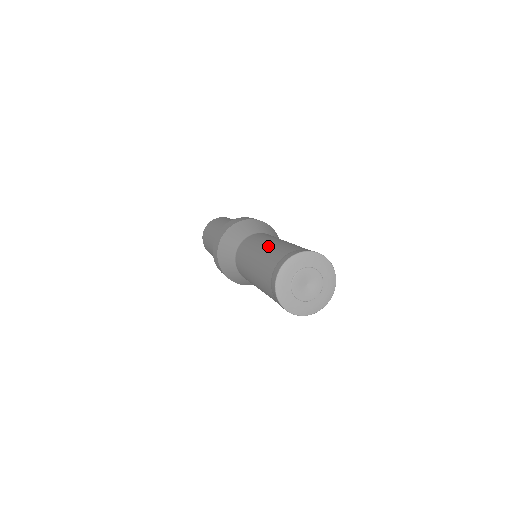
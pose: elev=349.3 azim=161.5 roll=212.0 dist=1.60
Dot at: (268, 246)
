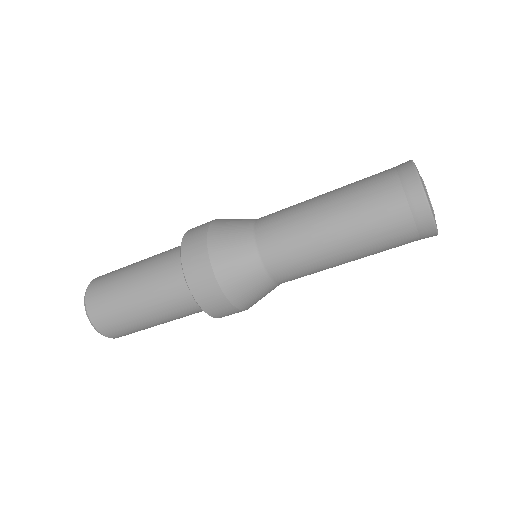
Dot at: (335, 195)
